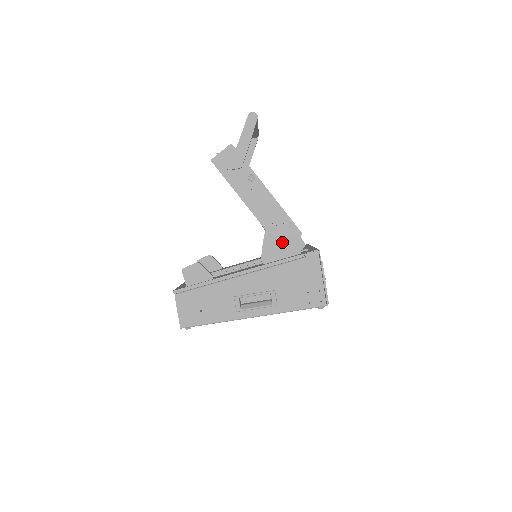
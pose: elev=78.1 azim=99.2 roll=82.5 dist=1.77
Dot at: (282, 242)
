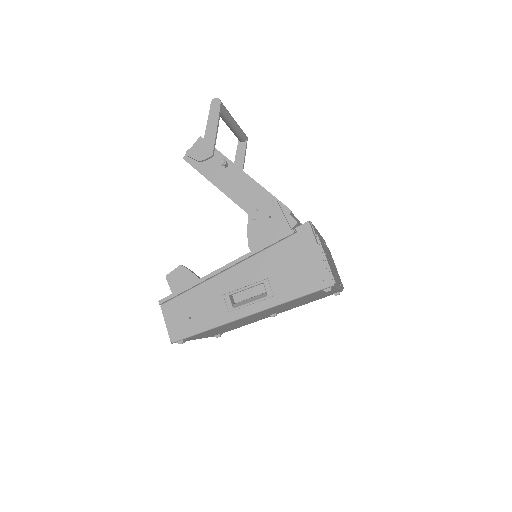
Dot at: (268, 223)
